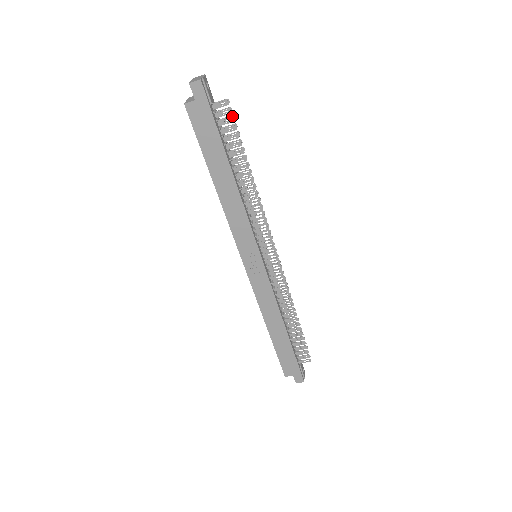
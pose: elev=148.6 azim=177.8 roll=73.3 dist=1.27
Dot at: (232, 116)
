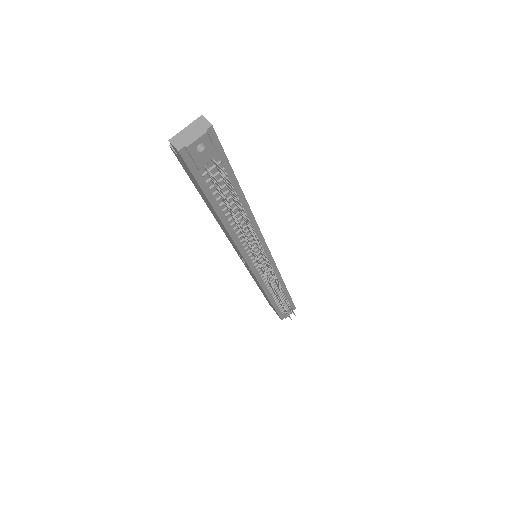
Dot at: (231, 186)
